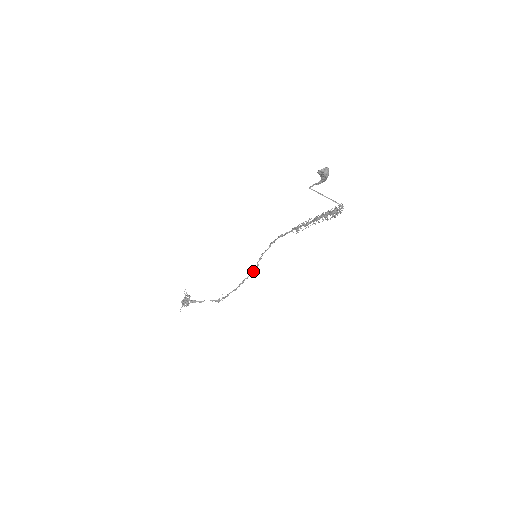
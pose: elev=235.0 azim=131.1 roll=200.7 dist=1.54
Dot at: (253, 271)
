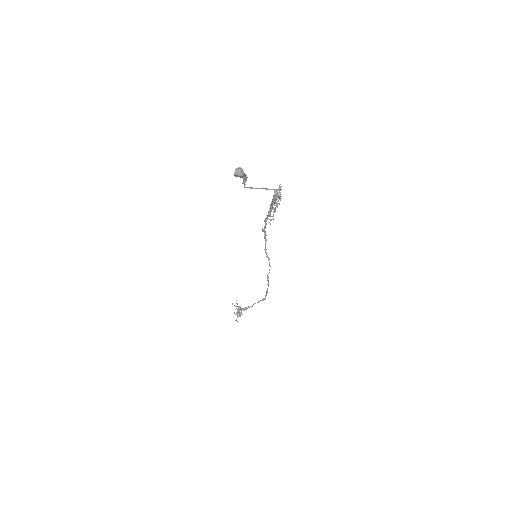
Dot at: (269, 265)
